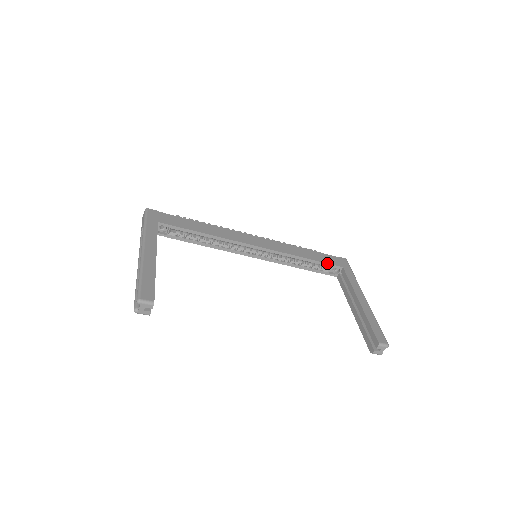
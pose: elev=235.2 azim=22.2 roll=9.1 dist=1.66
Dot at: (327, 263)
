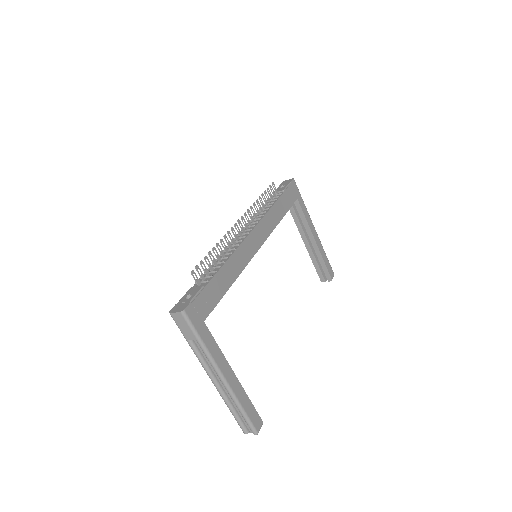
Dot at: occluded
